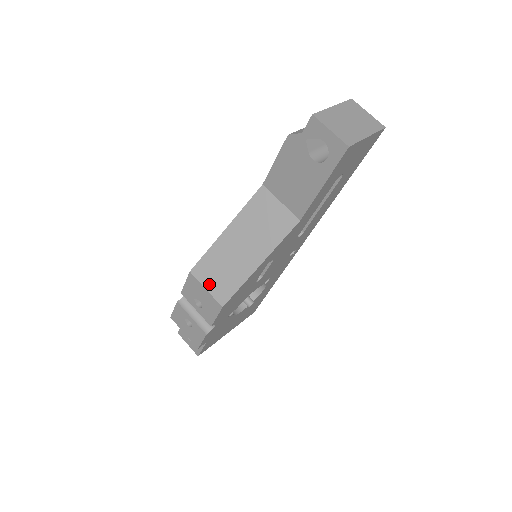
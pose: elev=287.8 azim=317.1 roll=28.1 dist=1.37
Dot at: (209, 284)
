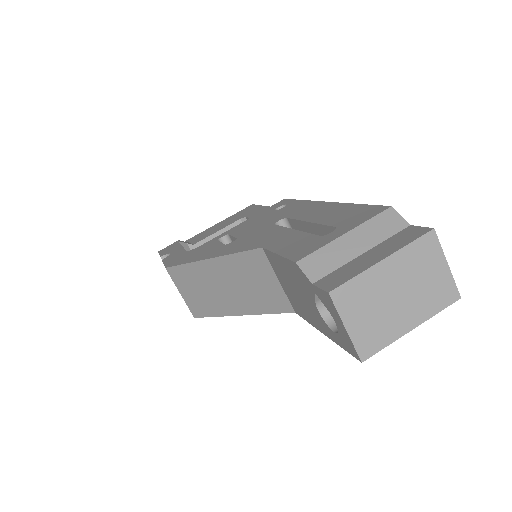
Dot at: (184, 292)
